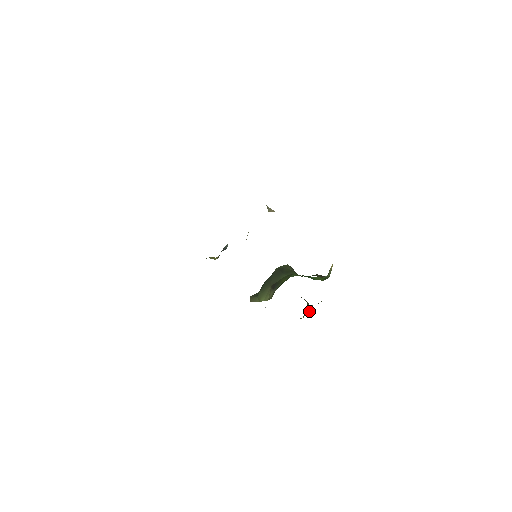
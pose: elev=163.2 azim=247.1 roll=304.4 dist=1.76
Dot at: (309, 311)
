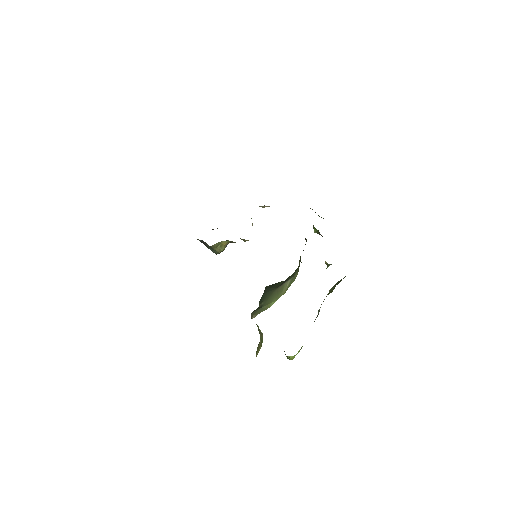
Dot at: occluded
